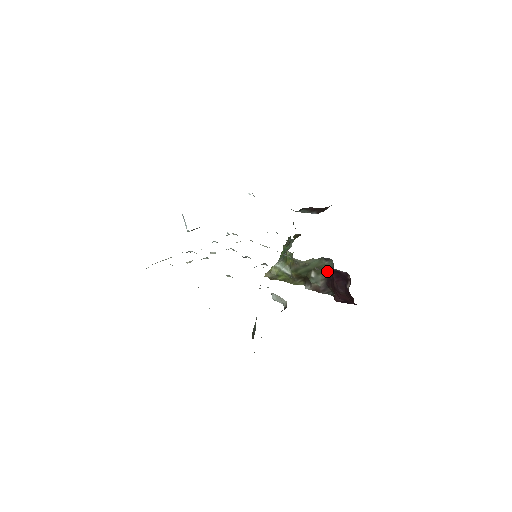
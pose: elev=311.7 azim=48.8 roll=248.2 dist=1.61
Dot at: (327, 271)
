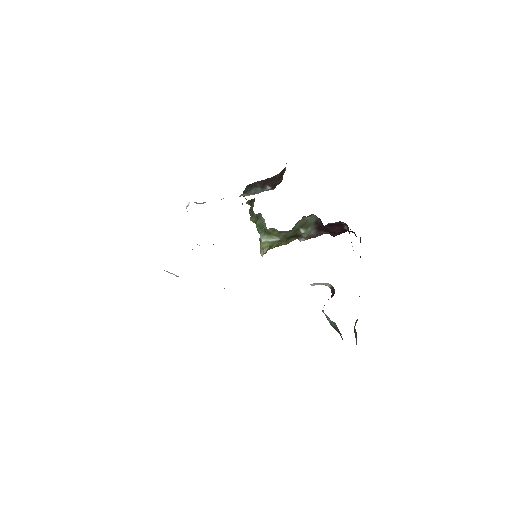
Dot at: (313, 223)
